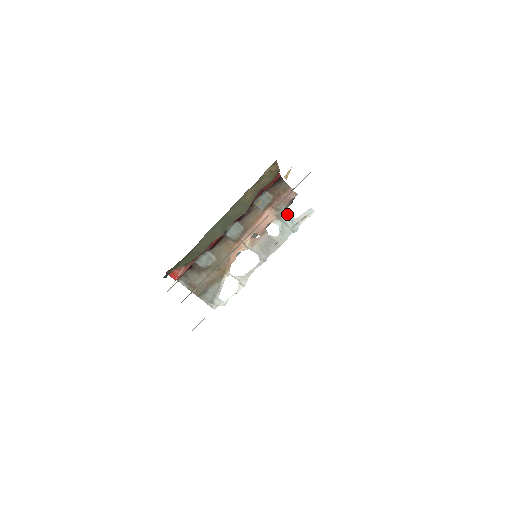
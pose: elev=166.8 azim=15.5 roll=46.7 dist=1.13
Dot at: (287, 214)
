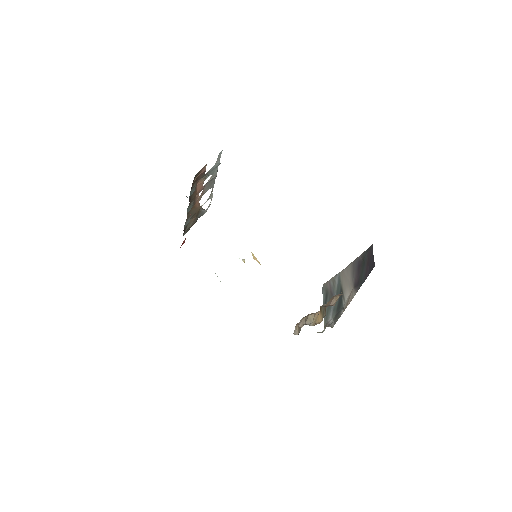
Dot at: (209, 171)
